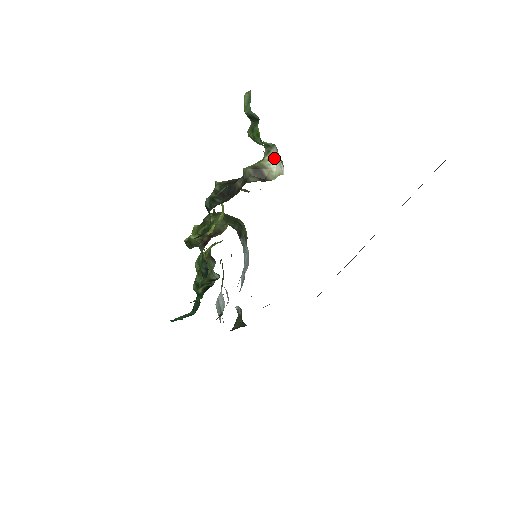
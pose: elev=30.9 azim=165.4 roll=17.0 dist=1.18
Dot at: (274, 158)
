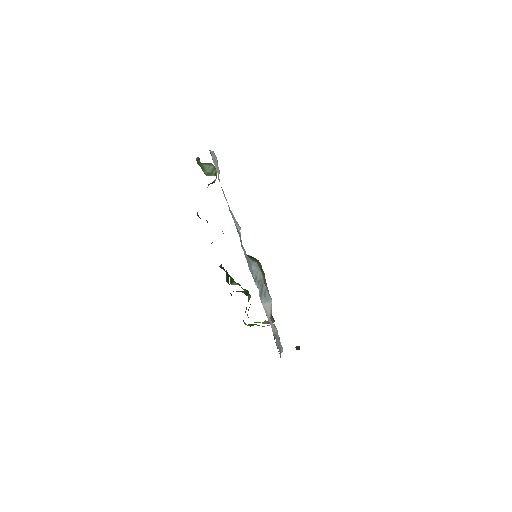
Dot at: occluded
